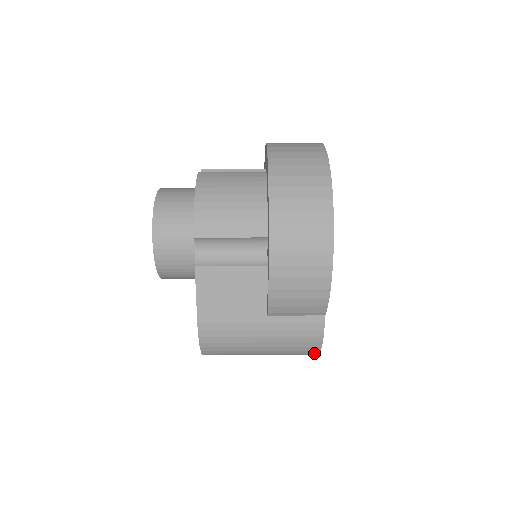
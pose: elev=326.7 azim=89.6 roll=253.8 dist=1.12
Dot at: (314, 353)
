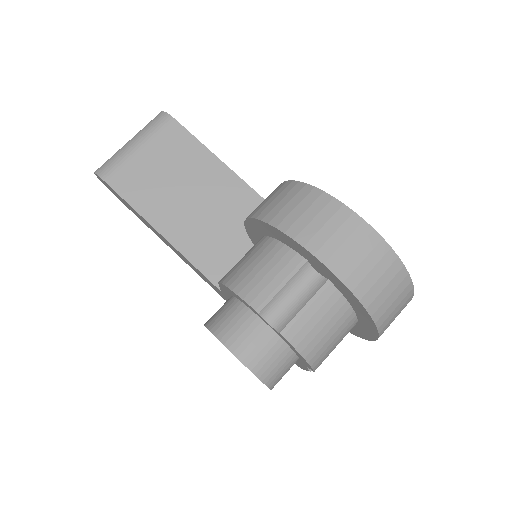
Dot at: occluded
